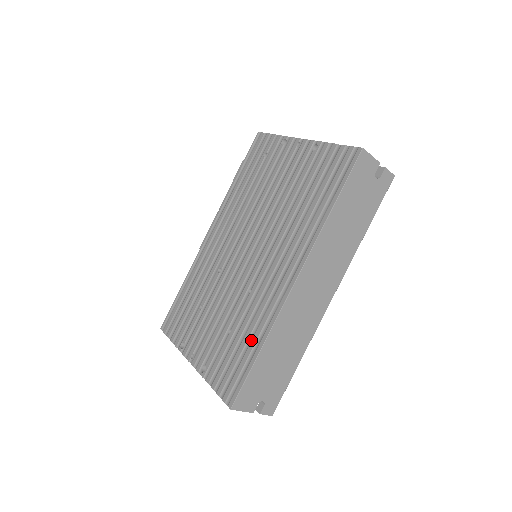
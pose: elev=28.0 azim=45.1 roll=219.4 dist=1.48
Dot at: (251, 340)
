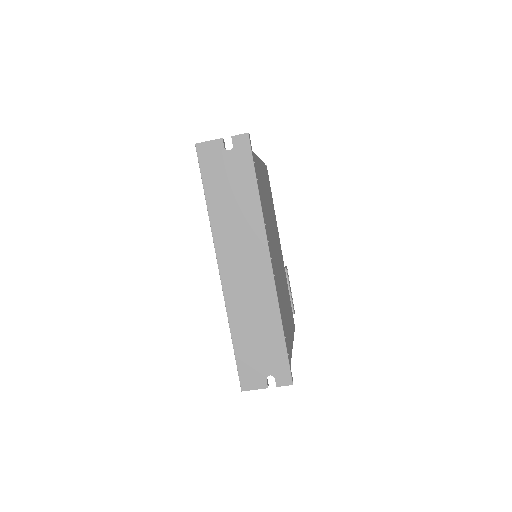
Dot at: occluded
